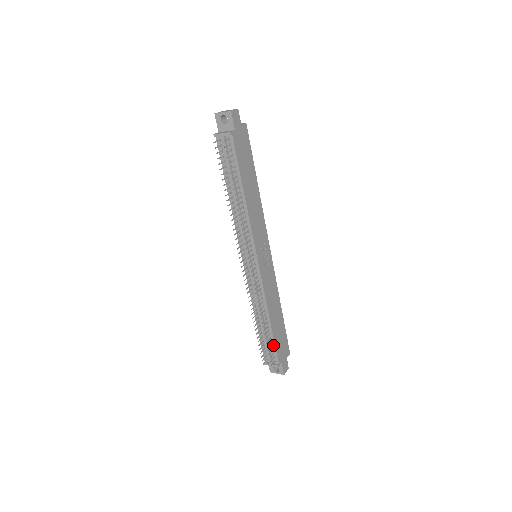
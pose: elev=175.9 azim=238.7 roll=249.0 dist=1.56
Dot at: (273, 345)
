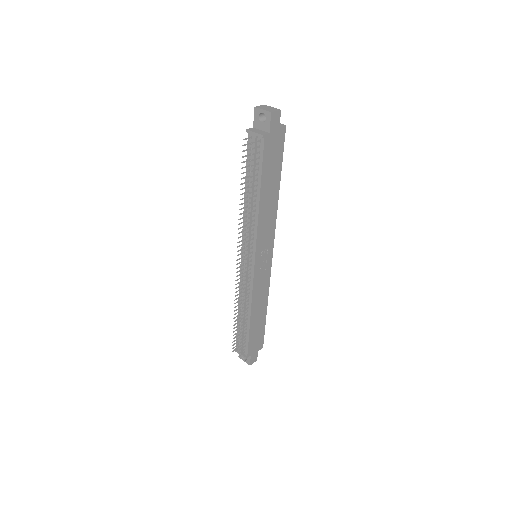
Dot at: (247, 339)
